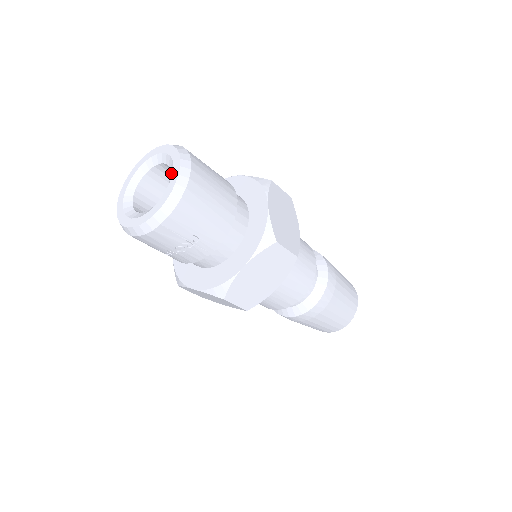
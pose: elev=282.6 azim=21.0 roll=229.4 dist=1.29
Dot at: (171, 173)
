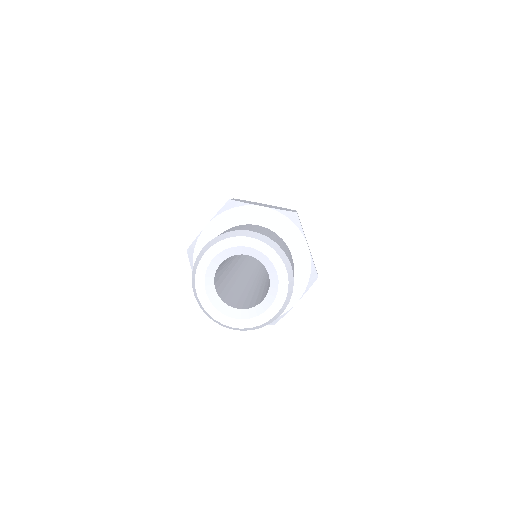
Dot at: (265, 304)
